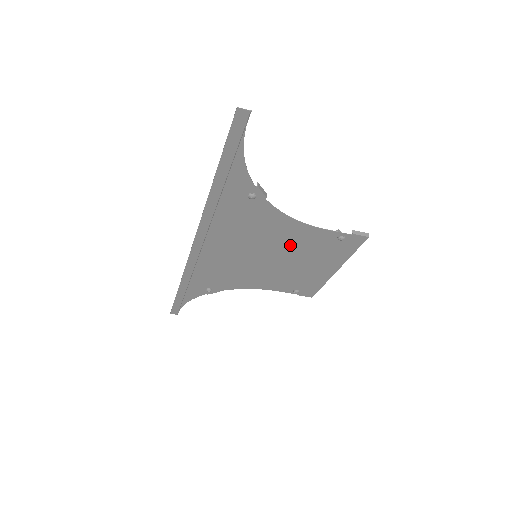
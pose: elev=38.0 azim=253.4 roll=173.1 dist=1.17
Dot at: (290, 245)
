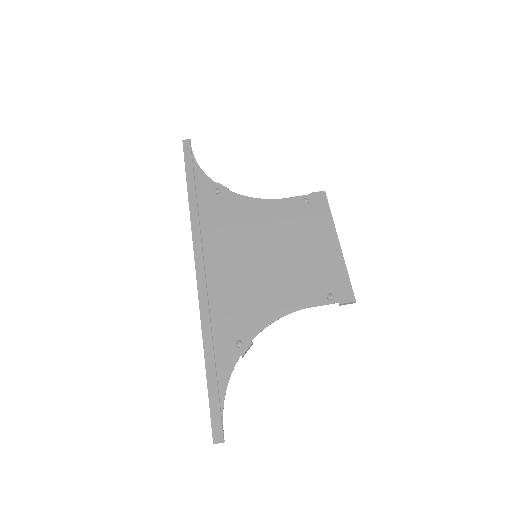
Dot at: (275, 228)
